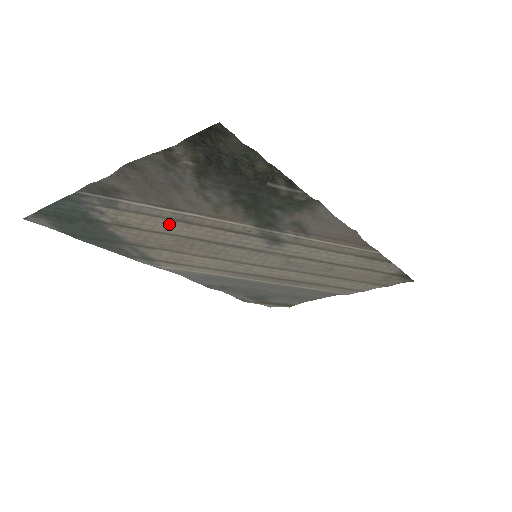
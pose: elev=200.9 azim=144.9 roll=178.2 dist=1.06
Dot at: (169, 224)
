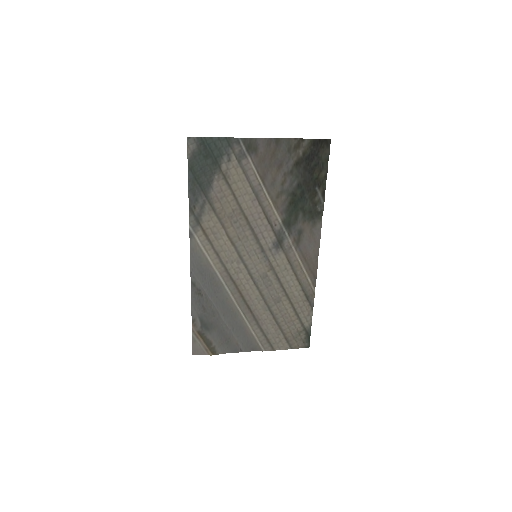
Dot at: (247, 192)
